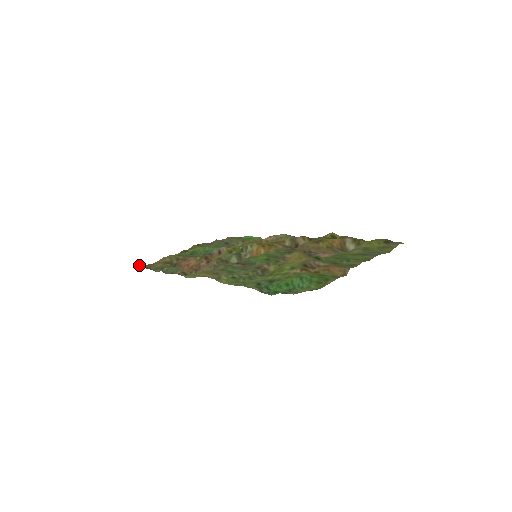
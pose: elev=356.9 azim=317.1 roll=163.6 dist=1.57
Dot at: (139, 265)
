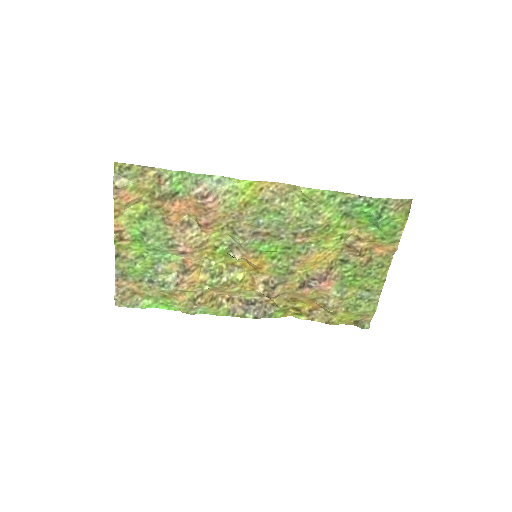
Dot at: (119, 167)
